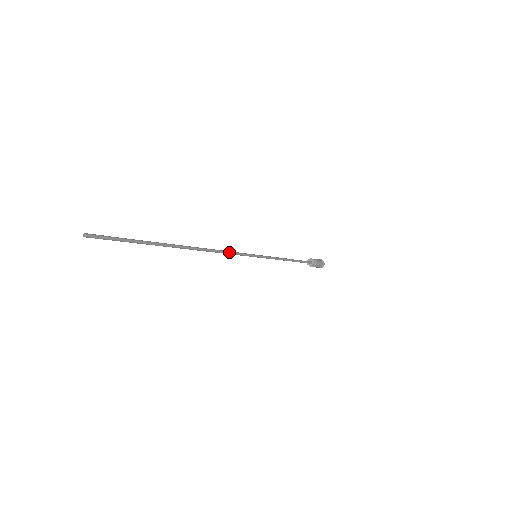
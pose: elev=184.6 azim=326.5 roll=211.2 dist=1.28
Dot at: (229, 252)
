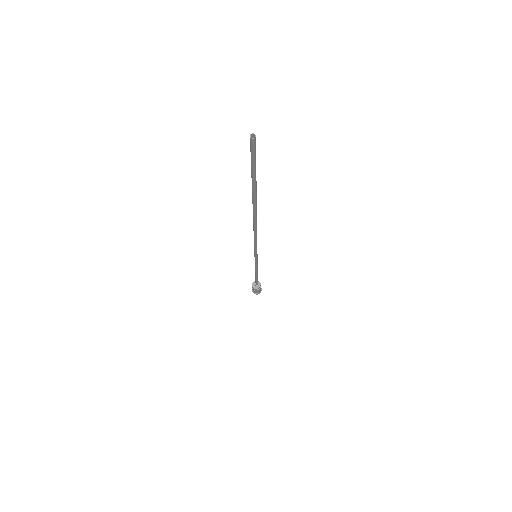
Dot at: (256, 239)
